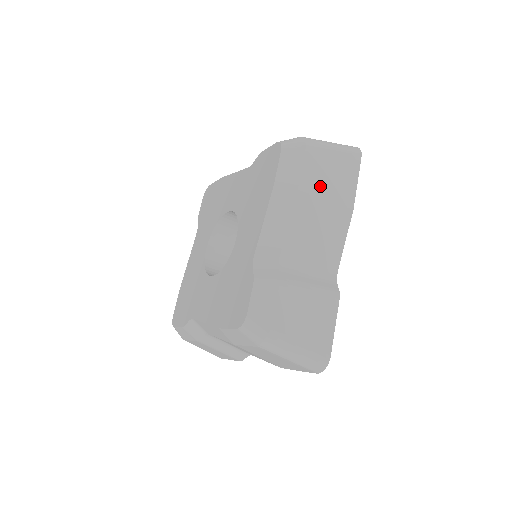
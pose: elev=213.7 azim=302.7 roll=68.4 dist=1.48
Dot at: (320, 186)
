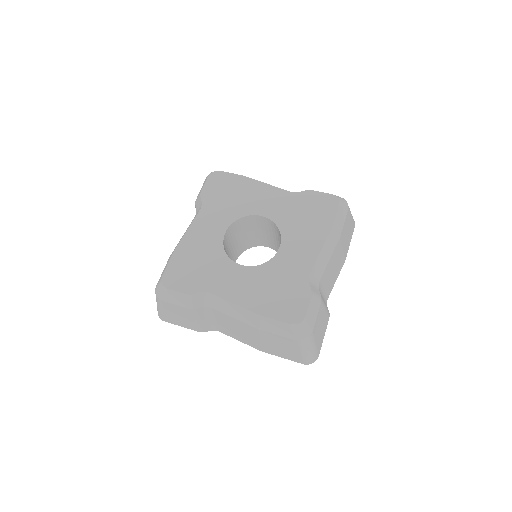
Dot at: (344, 239)
